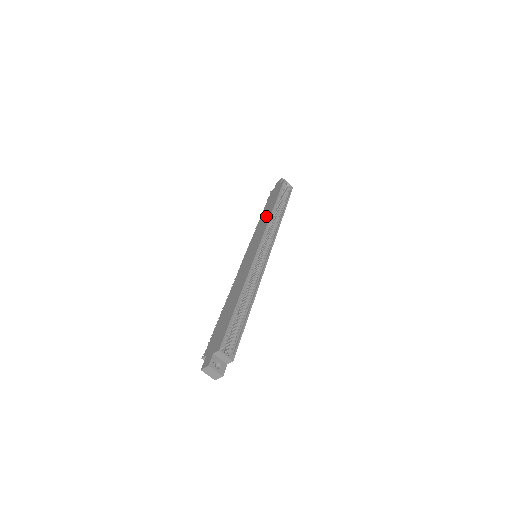
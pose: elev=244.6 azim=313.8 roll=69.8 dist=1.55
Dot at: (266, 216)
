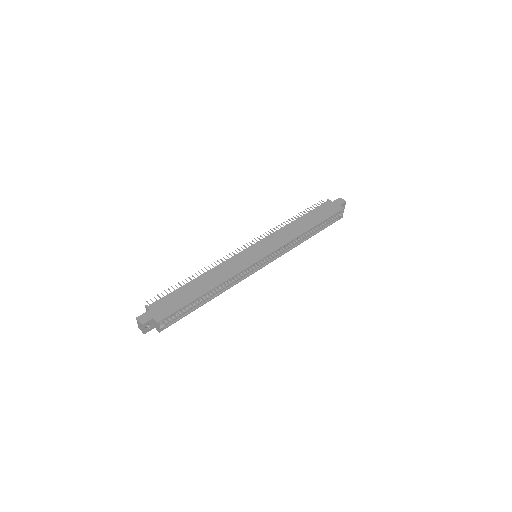
Dot at: (298, 229)
